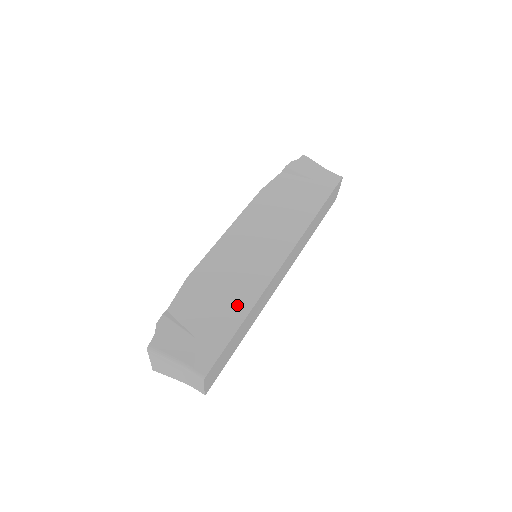
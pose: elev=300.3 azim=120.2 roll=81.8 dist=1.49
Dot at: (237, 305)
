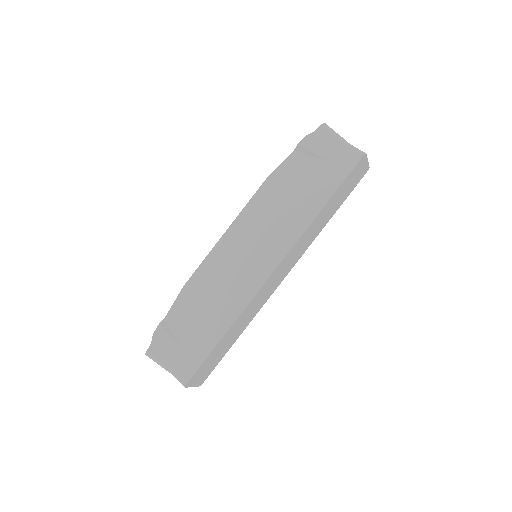
Dot at: (220, 320)
